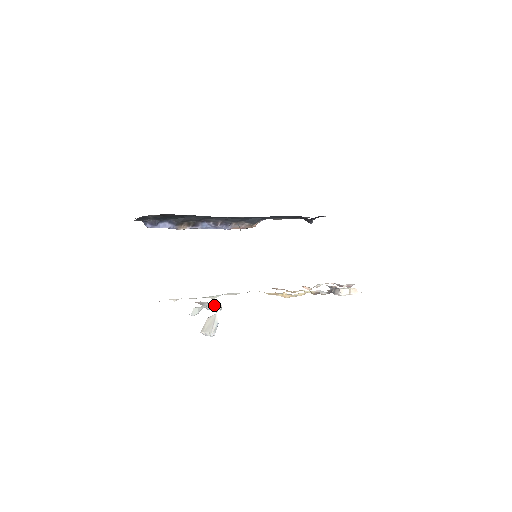
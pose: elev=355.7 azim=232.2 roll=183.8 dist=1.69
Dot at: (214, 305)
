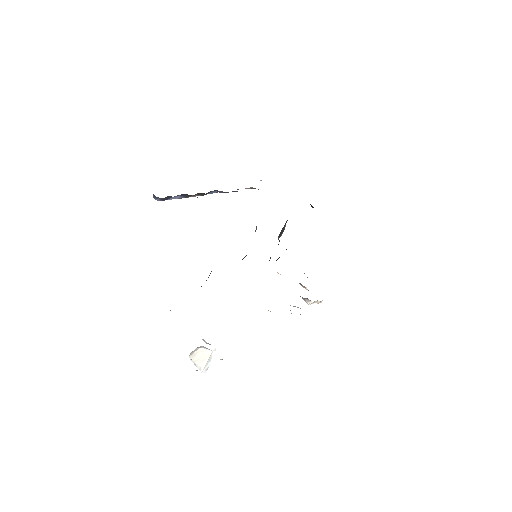
Dot at: occluded
